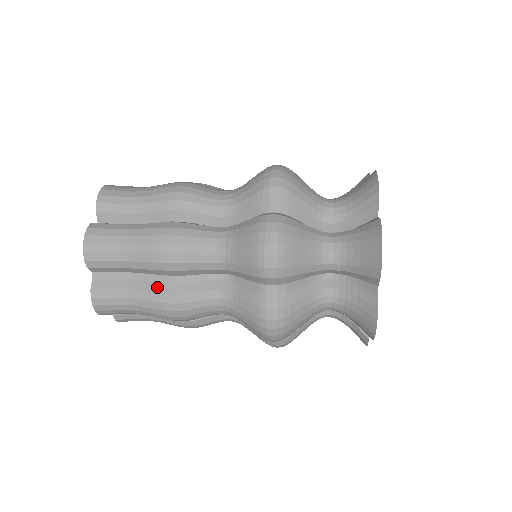
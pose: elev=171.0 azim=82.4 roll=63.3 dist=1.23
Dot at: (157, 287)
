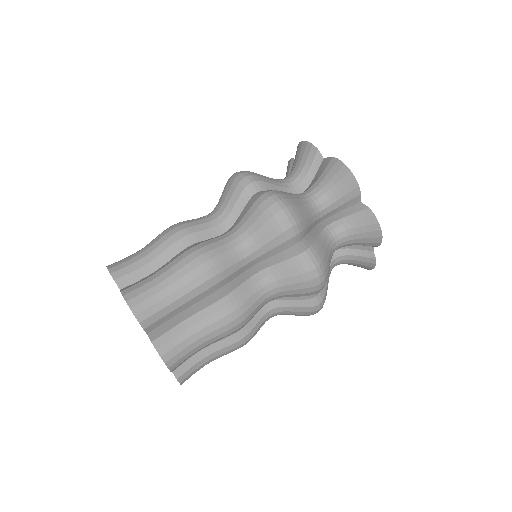
Dot at: (228, 342)
